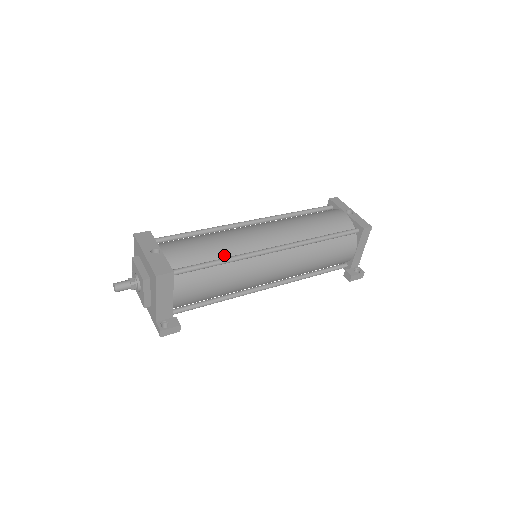
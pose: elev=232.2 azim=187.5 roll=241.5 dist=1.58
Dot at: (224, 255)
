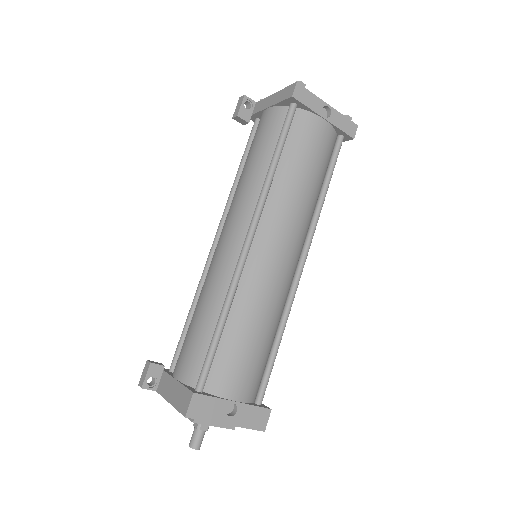
Dot at: (275, 328)
